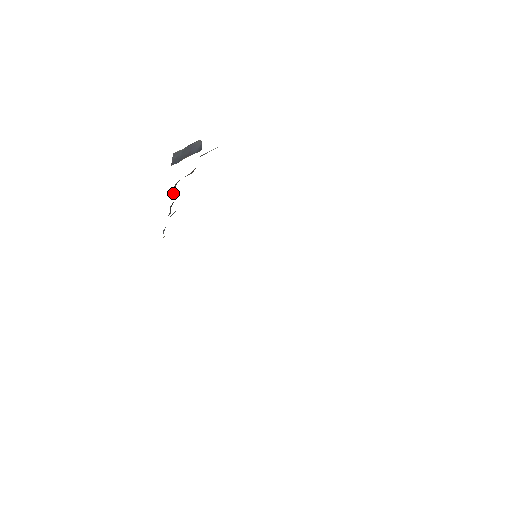
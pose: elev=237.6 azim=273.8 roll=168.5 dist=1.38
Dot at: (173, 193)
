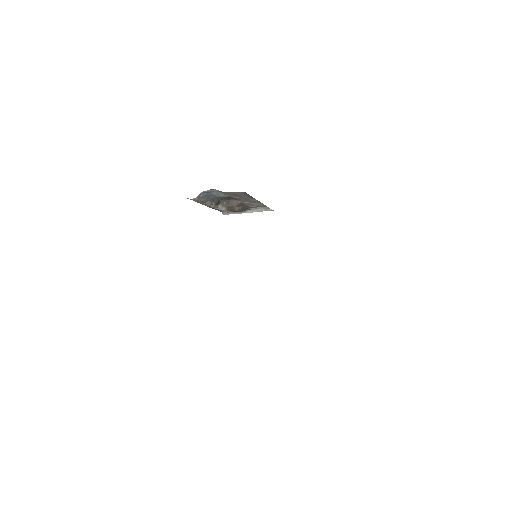
Dot at: (219, 202)
